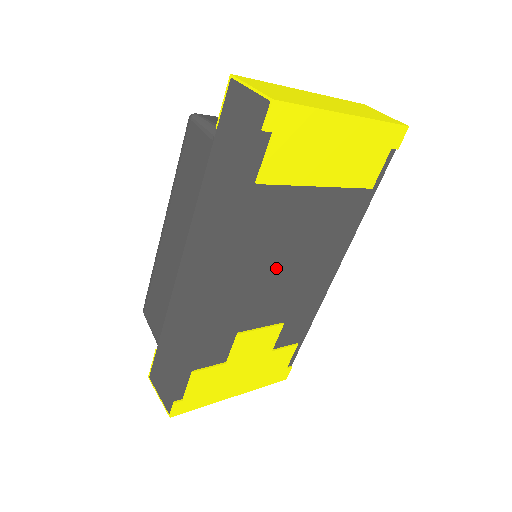
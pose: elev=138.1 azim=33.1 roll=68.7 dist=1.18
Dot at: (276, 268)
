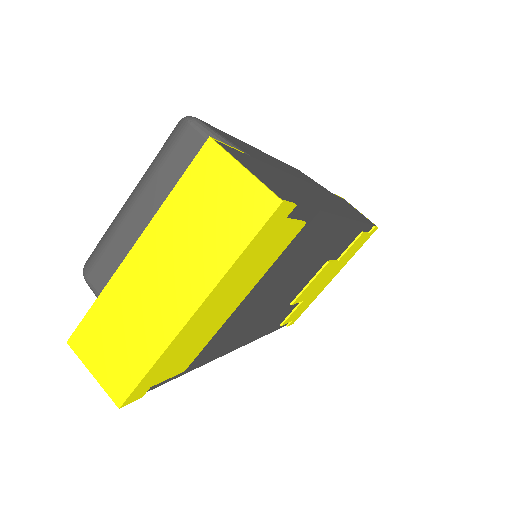
Dot at: (274, 299)
